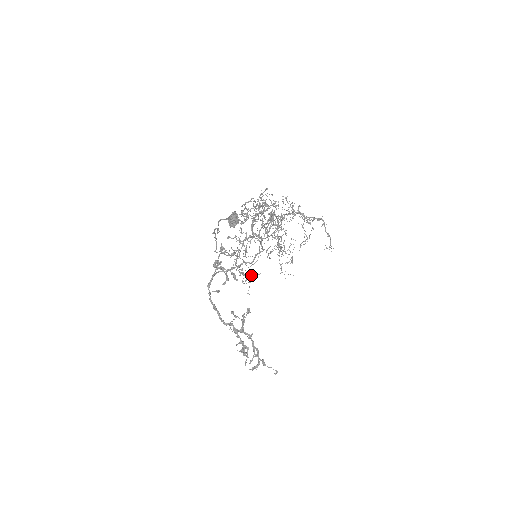
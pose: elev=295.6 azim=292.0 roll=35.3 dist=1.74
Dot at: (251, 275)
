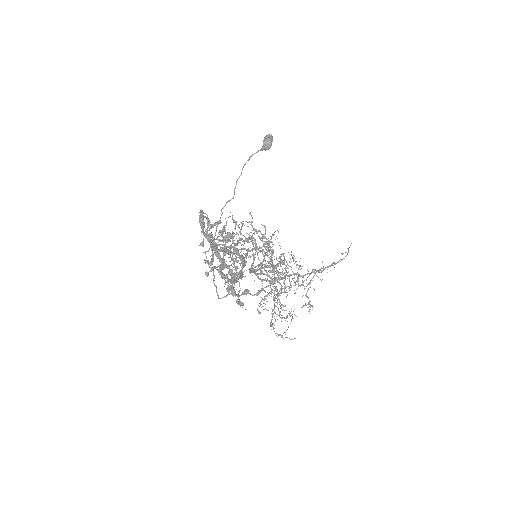
Dot at: occluded
